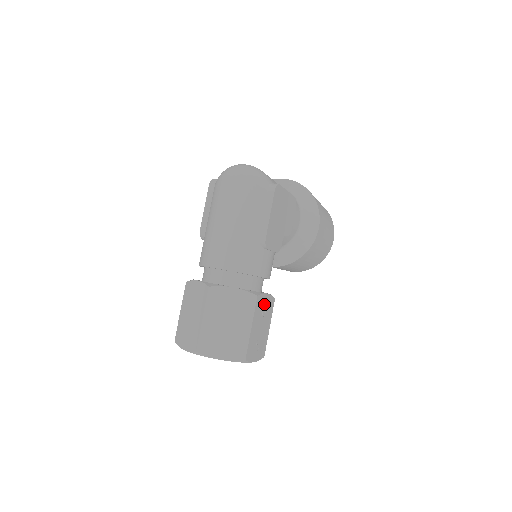
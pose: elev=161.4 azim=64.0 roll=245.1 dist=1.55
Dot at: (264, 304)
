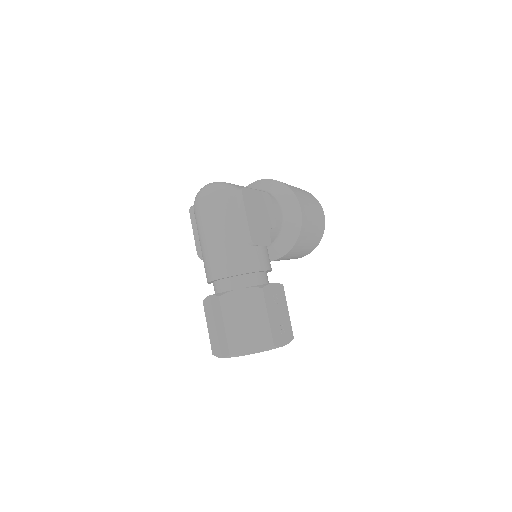
Dot at: (273, 293)
